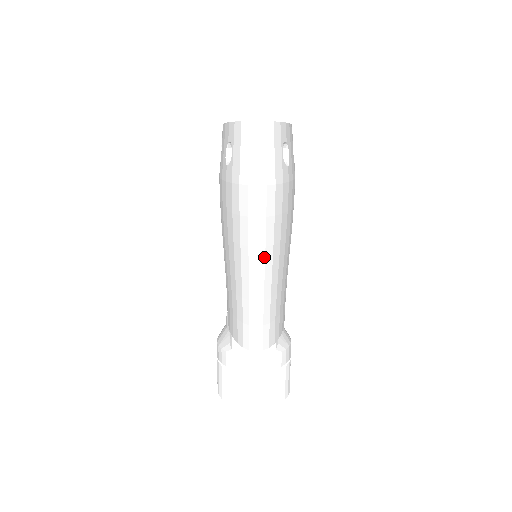
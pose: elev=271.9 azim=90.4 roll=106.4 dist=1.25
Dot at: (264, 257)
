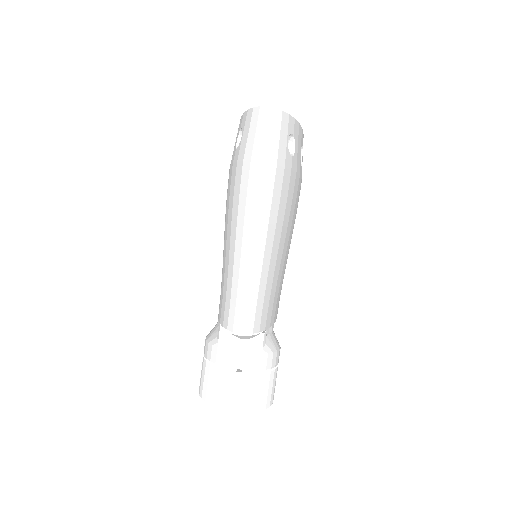
Dot at: (258, 233)
